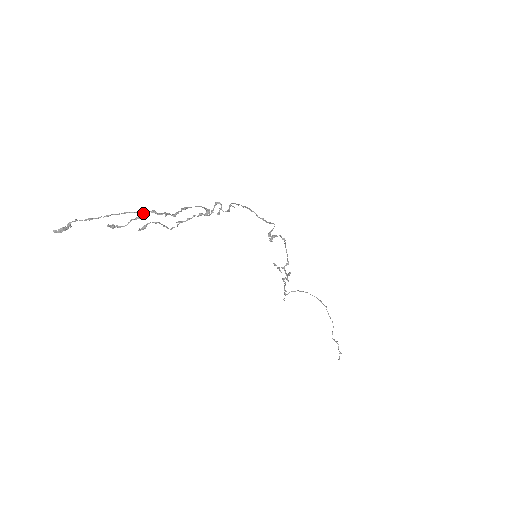
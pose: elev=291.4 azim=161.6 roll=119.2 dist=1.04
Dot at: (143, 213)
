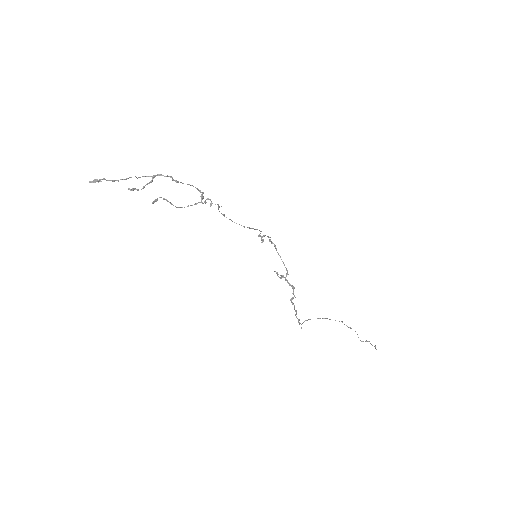
Dot at: (153, 176)
